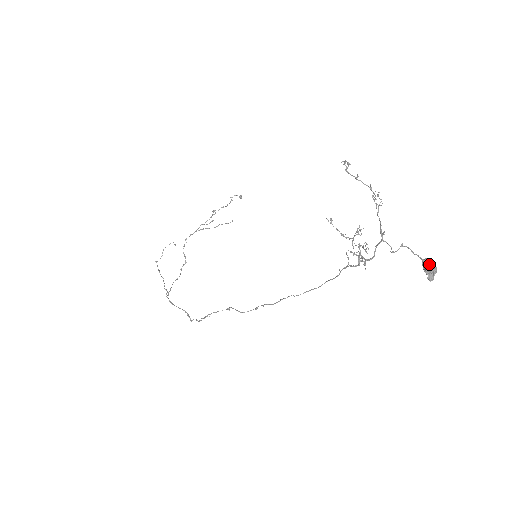
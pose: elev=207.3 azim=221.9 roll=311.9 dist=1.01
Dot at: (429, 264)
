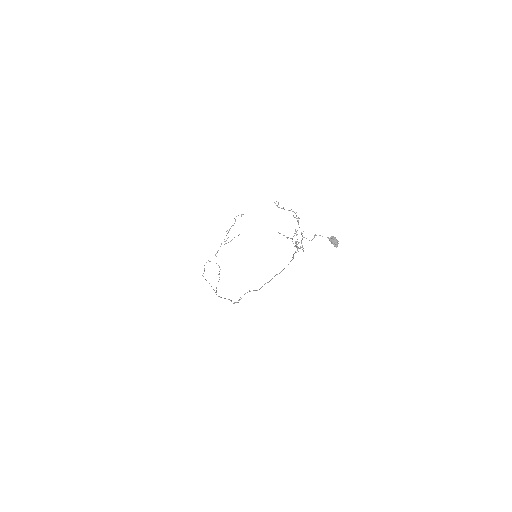
Dot at: (332, 240)
